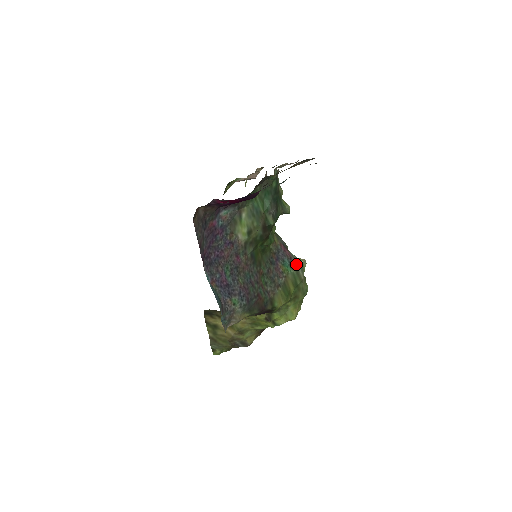
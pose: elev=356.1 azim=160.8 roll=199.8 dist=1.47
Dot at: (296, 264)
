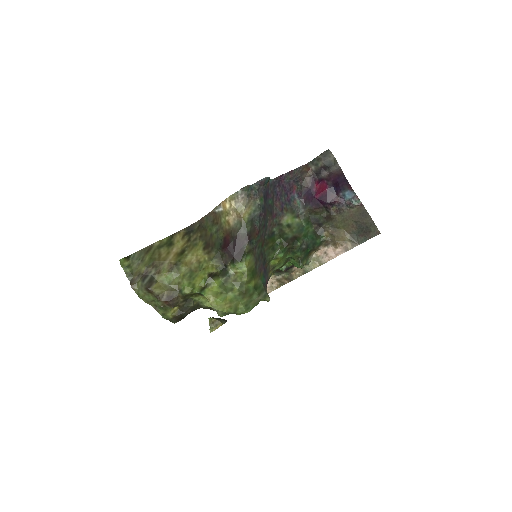
Dot at: (266, 290)
